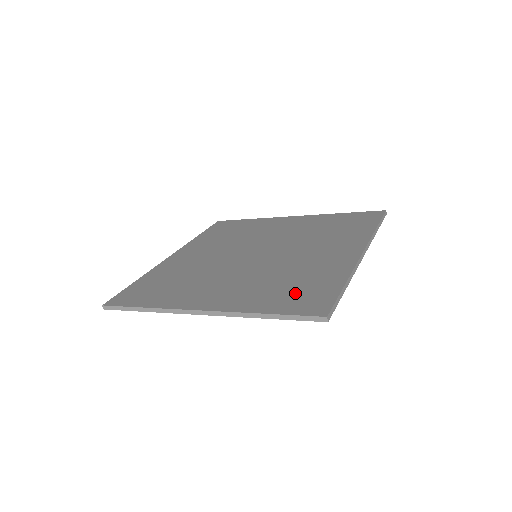
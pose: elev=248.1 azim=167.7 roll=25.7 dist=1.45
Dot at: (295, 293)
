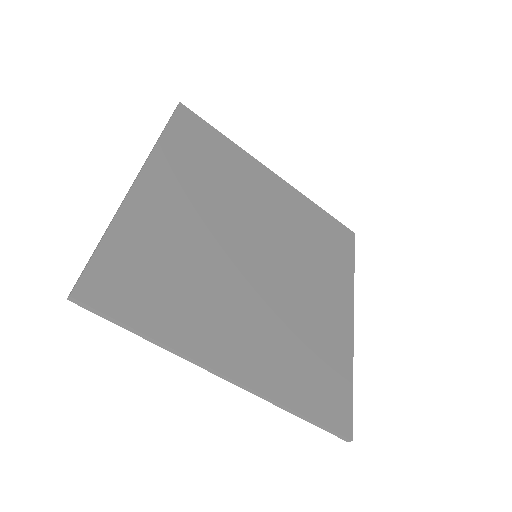
Dot at: (319, 381)
